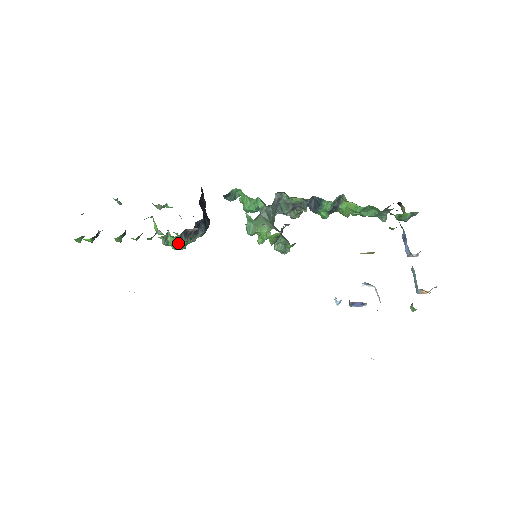
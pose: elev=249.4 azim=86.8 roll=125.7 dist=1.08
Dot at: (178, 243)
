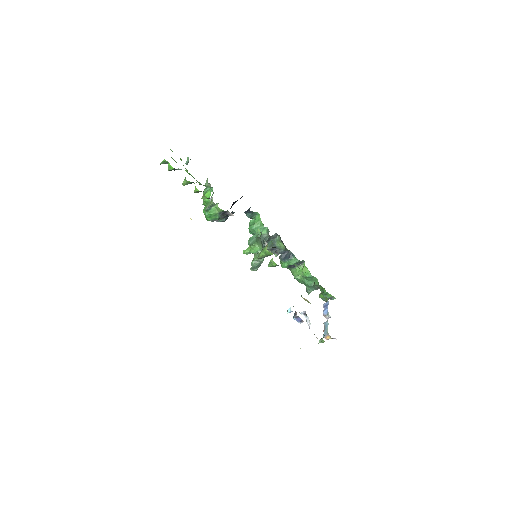
Dot at: (214, 214)
